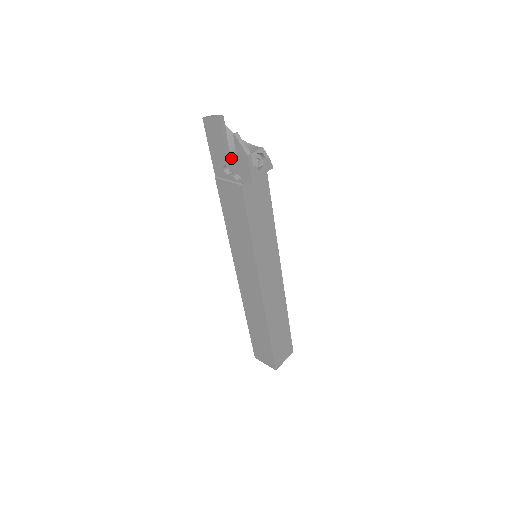
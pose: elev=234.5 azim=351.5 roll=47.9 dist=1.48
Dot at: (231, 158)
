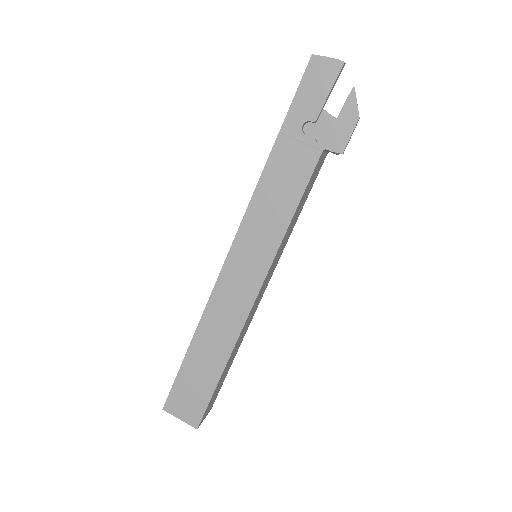
Dot at: (319, 117)
